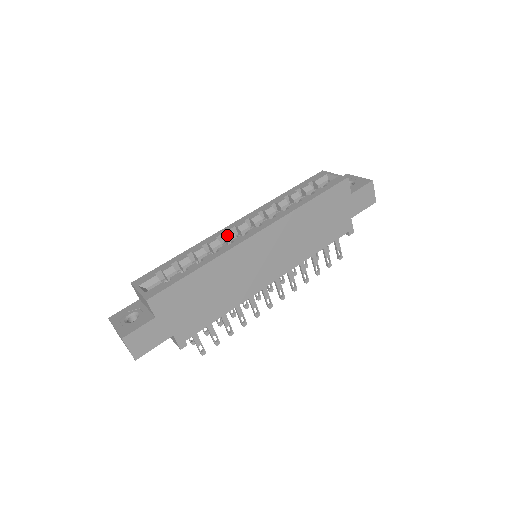
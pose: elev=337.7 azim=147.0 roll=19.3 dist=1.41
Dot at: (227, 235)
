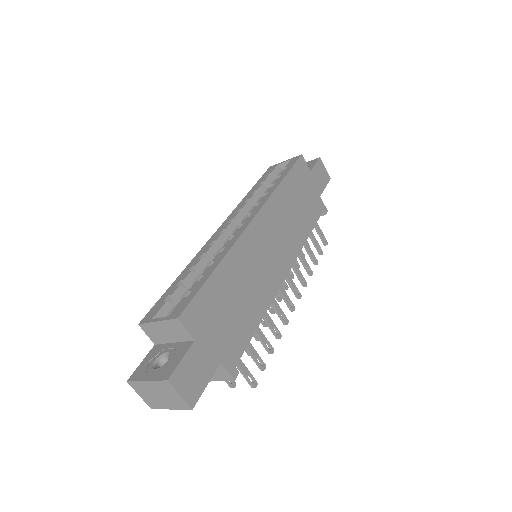
Dot at: (220, 238)
